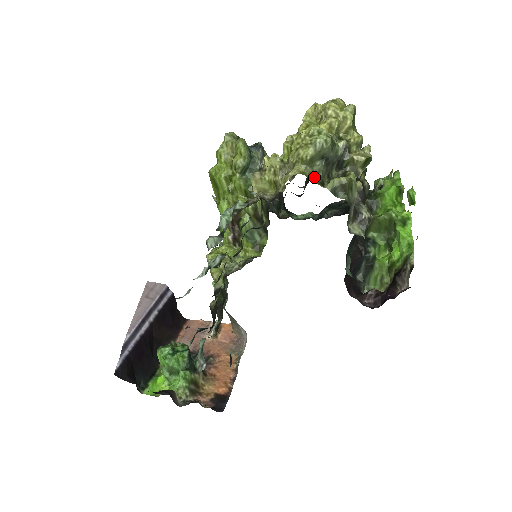
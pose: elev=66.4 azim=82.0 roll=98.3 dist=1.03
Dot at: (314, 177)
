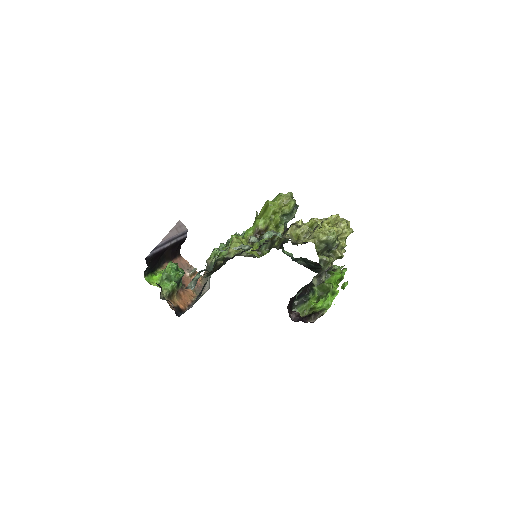
Dot at: (317, 248)
